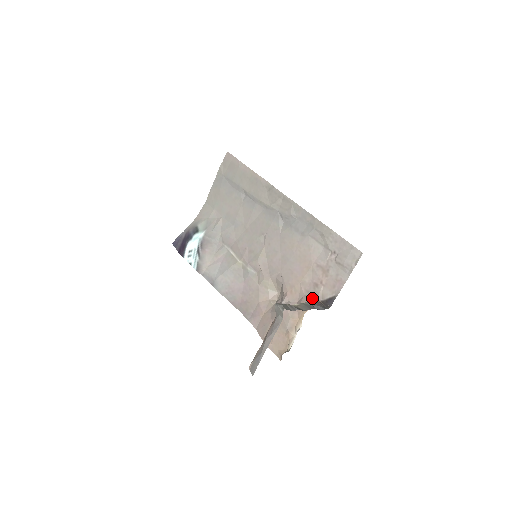
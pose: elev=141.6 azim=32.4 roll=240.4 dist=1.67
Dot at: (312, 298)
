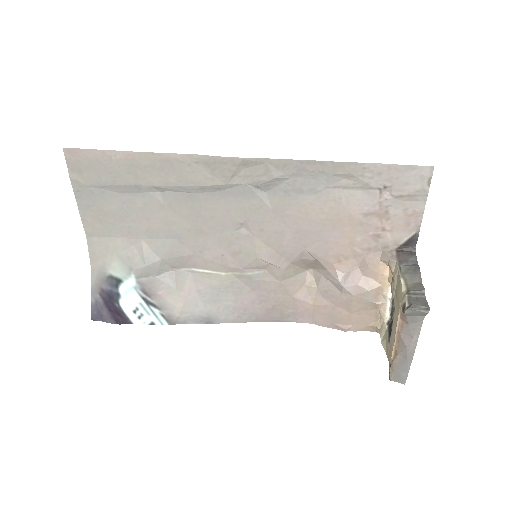
Dot at: (388, 254)
